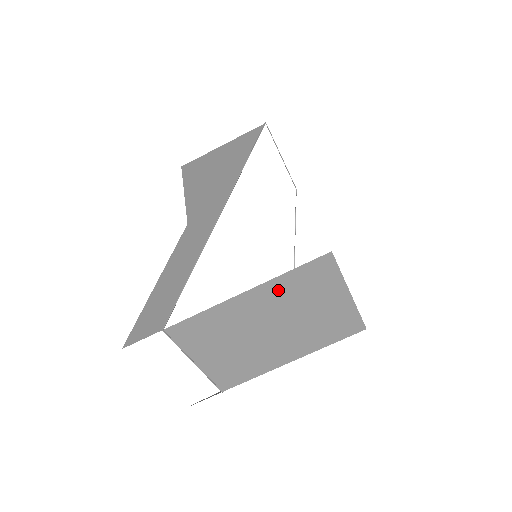
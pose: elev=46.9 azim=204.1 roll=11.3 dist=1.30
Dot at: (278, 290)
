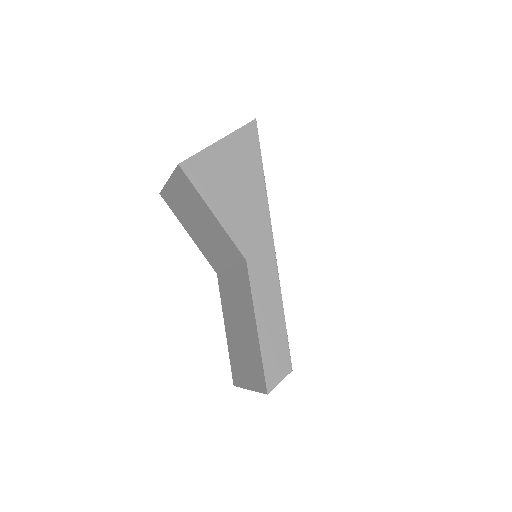
Dot at: occluded
